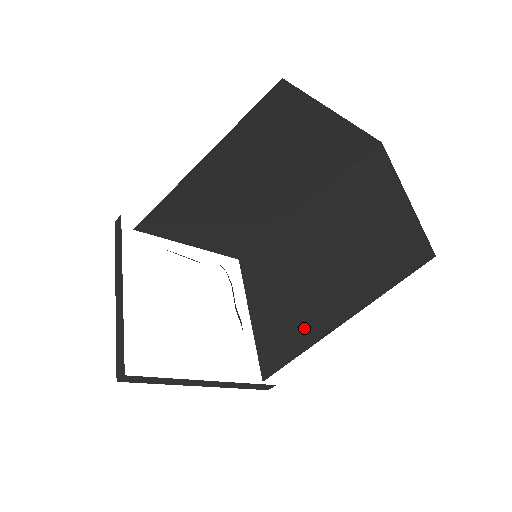
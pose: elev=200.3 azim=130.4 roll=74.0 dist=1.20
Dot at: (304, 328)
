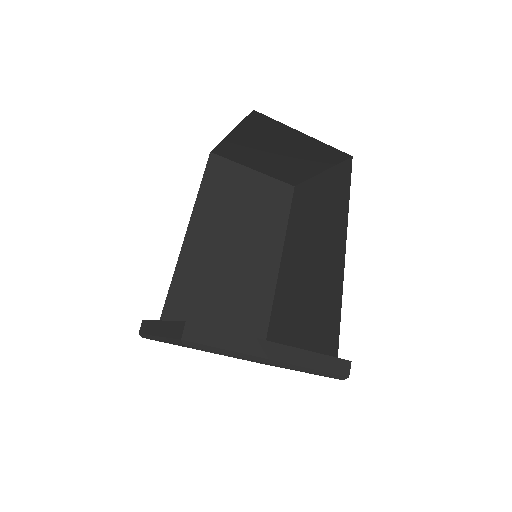
Dot at: (330, 290)
